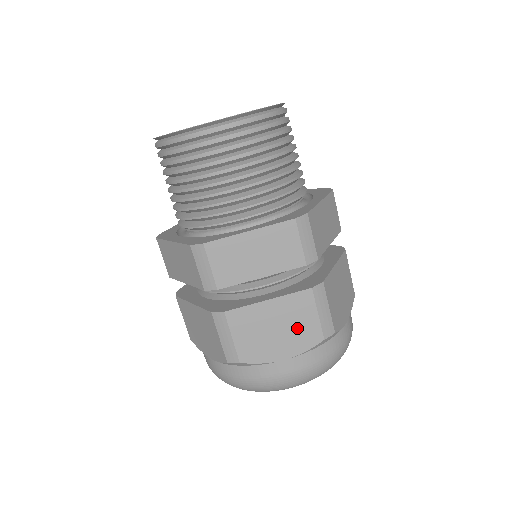
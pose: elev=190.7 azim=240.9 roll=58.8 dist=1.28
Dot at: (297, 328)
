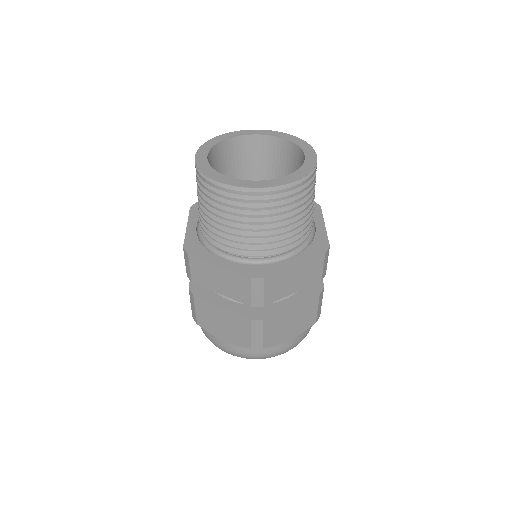
Dot at: (303, 320)
